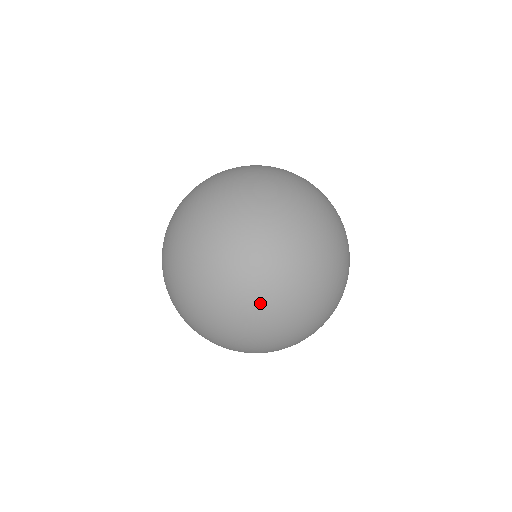
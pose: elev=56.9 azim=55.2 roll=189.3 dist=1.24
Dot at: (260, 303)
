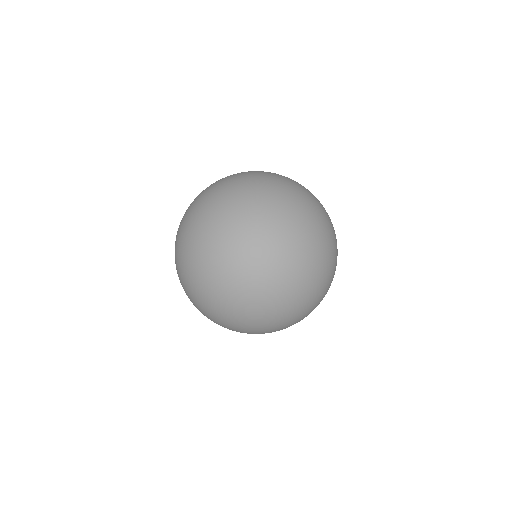
Dot at: (253, 177)
